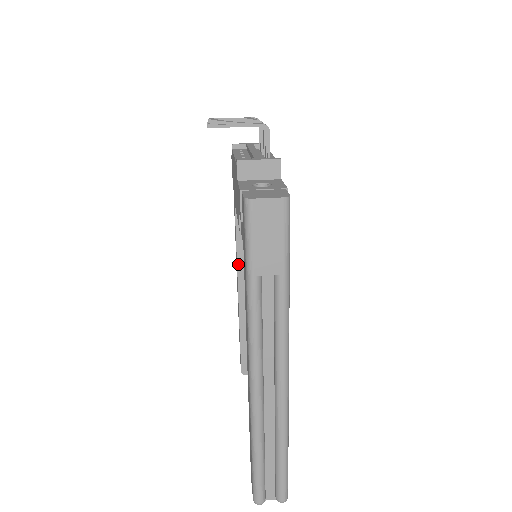
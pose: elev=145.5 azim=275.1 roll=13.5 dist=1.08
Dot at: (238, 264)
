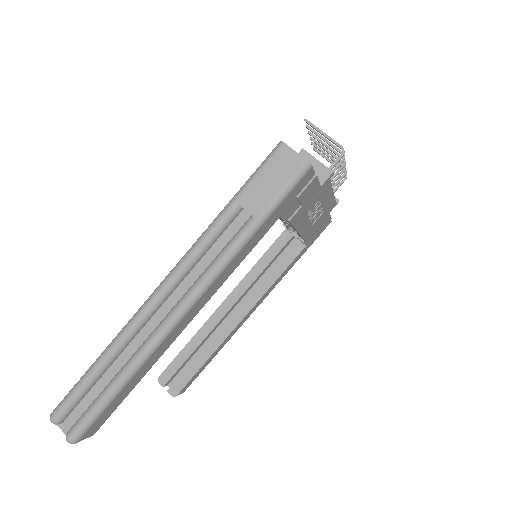
Dot at: (241, 283)
